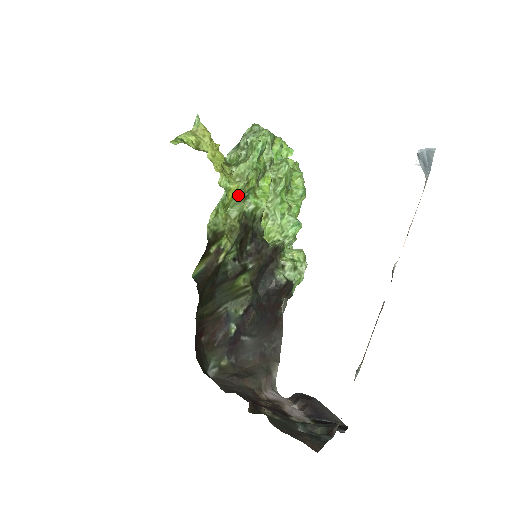
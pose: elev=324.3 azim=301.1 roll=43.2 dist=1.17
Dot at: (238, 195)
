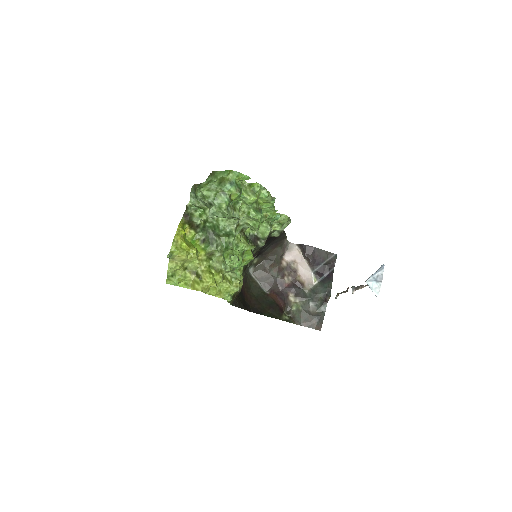
Dot at: occluded
